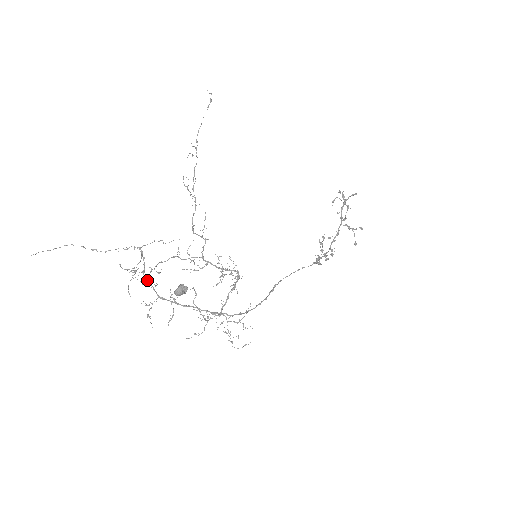
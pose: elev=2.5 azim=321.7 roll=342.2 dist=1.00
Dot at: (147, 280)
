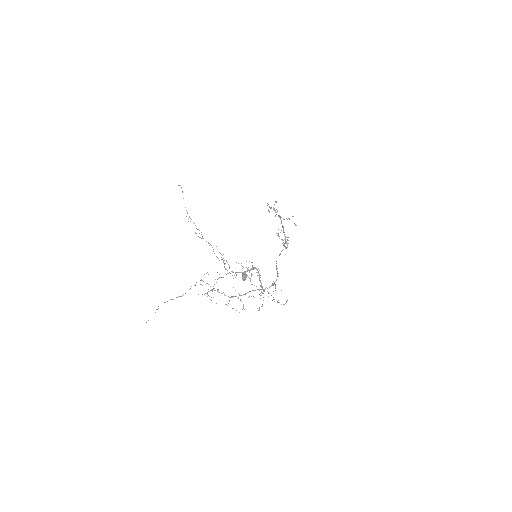
Dot at: (218, 292)
